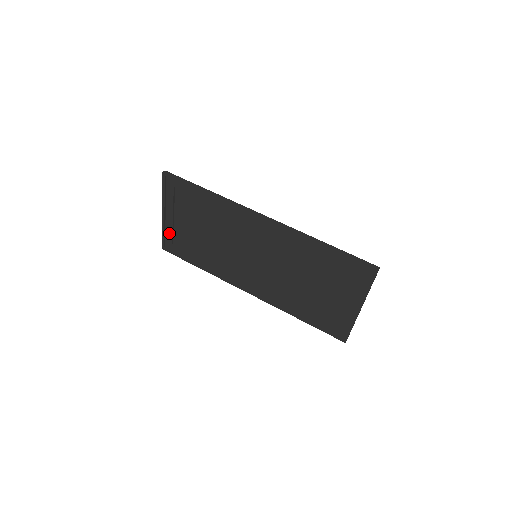
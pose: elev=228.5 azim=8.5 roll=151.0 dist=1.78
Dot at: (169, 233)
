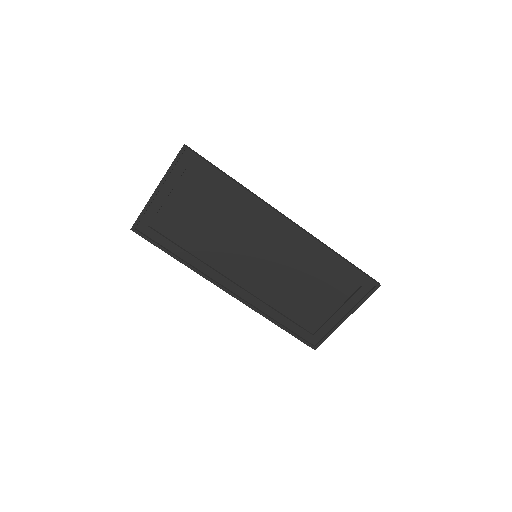
Dot at: (151, 213)
